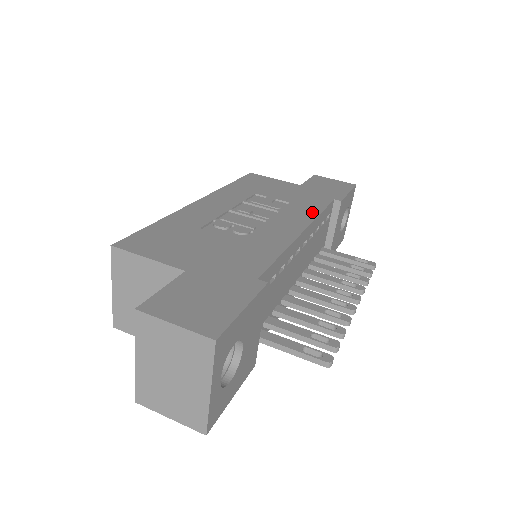
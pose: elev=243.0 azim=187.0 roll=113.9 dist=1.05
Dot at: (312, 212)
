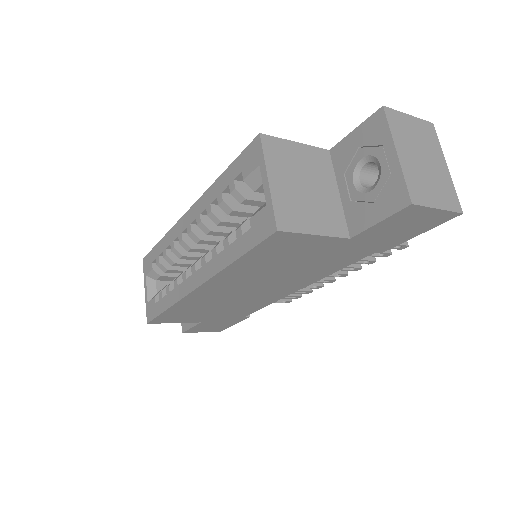
Dot at: occluded
